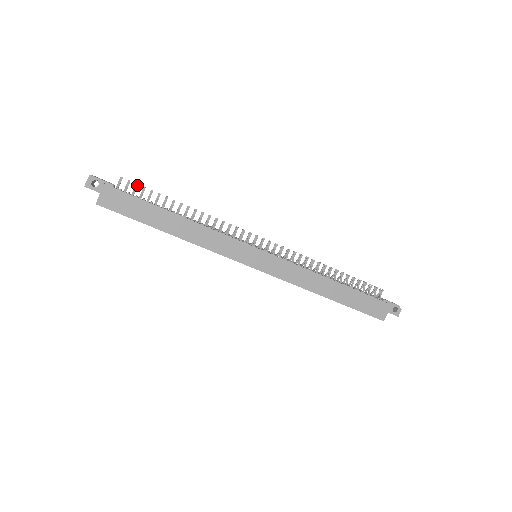
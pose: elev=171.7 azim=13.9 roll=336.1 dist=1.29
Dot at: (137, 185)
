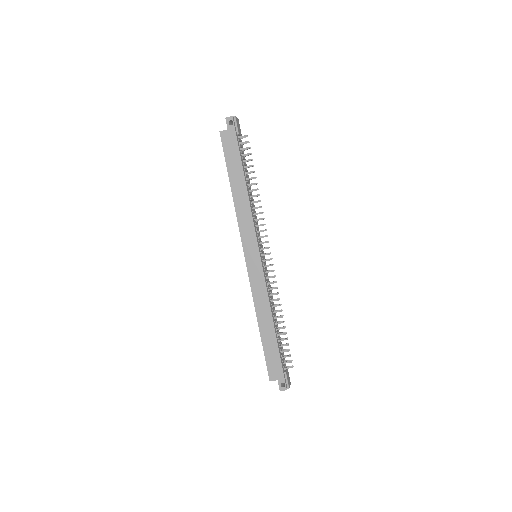
Dot at: (249, 148)
